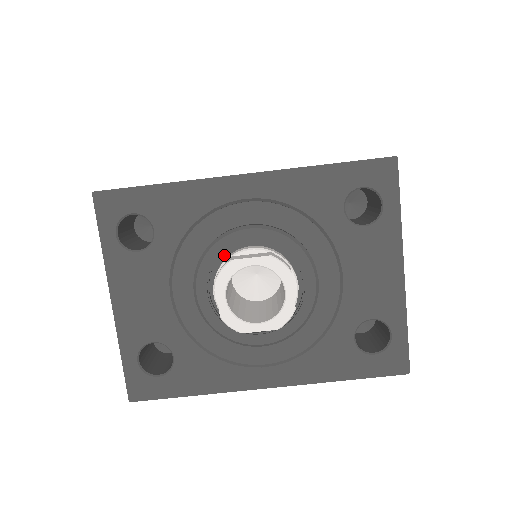
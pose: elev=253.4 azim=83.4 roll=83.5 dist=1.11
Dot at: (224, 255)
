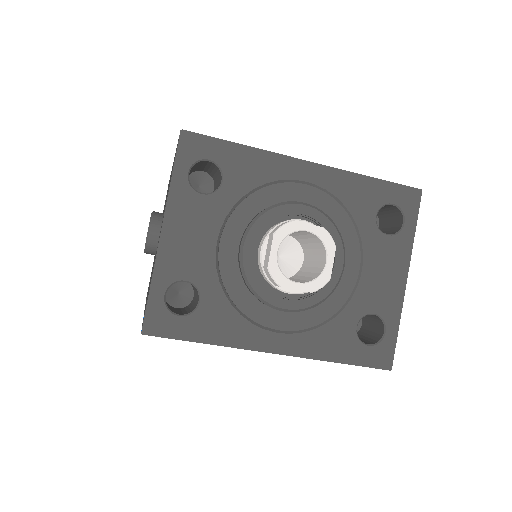
Dot at: (276, 221)
